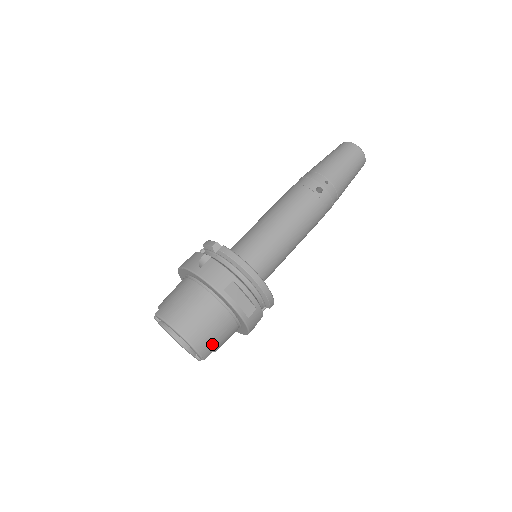
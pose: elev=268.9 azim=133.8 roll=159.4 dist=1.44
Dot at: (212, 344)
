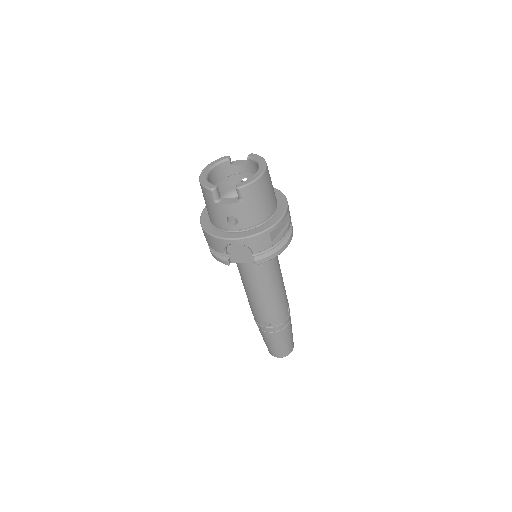
Dot at: (253, 197)
